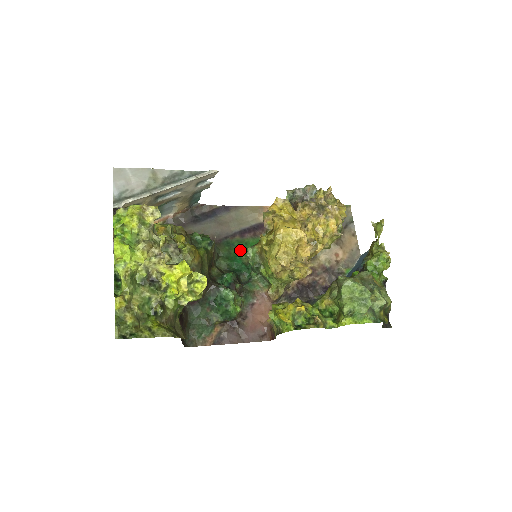
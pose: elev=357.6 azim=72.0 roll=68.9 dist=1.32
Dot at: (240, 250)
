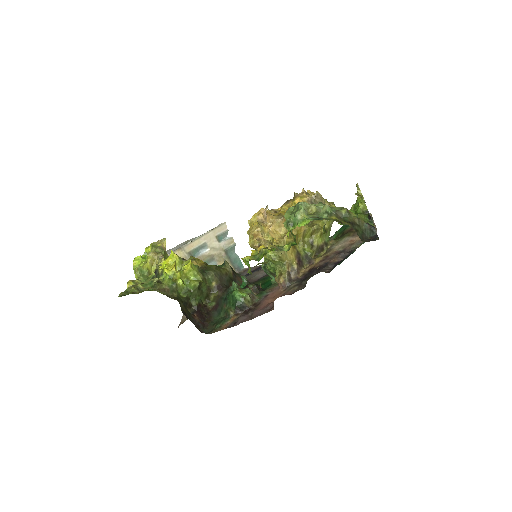
Dot at: occluded
